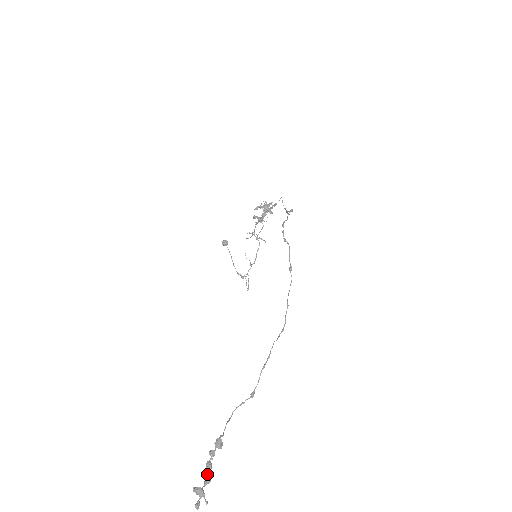
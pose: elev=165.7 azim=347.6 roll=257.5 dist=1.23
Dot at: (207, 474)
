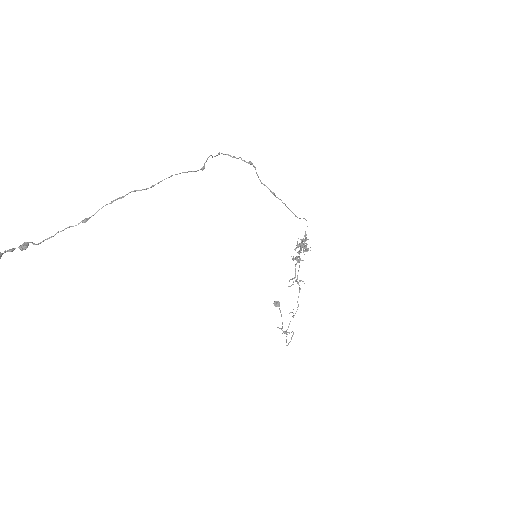
Dot at: out of frame
